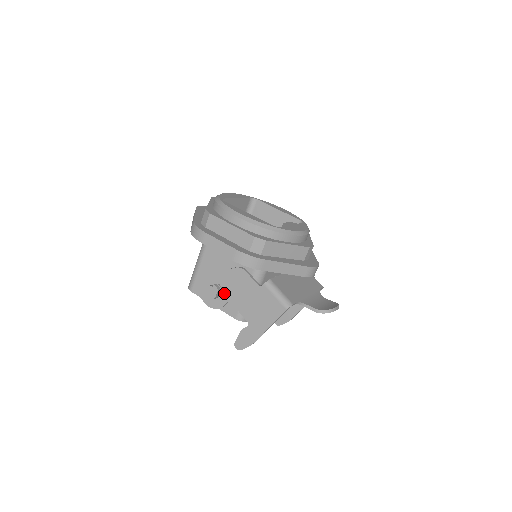
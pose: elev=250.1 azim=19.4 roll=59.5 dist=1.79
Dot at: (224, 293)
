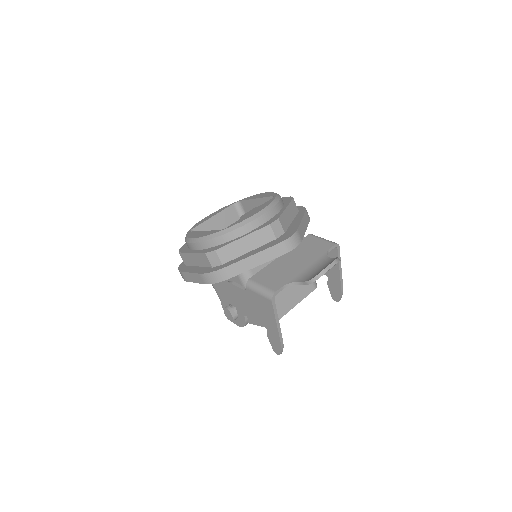
Dot at: (237, 310)
